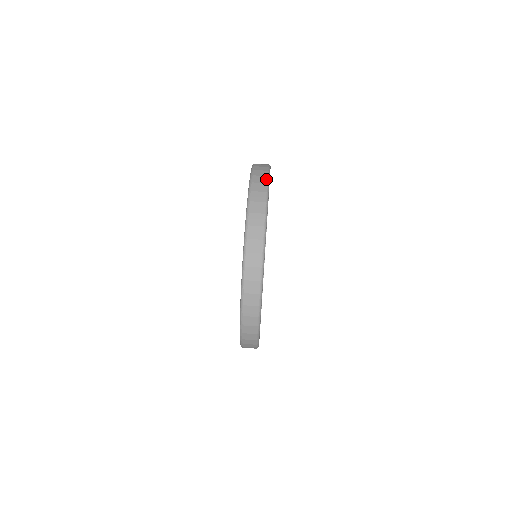
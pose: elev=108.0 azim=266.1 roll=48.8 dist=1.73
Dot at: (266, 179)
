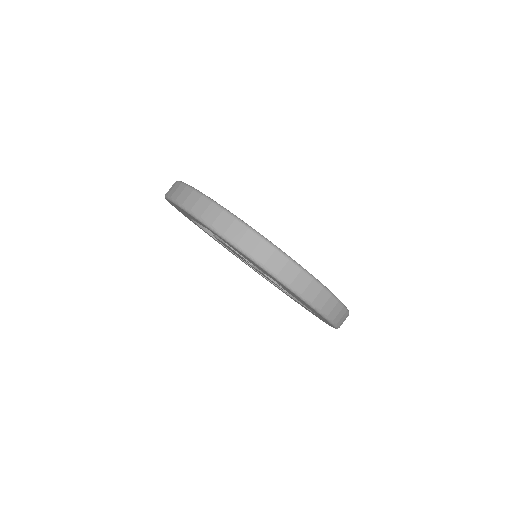
Dot at: (196, 194)
